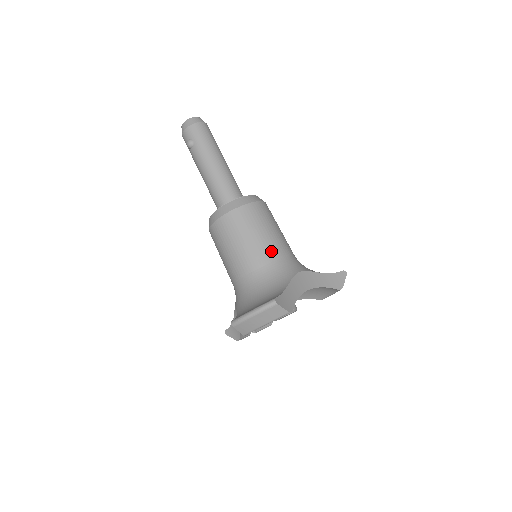
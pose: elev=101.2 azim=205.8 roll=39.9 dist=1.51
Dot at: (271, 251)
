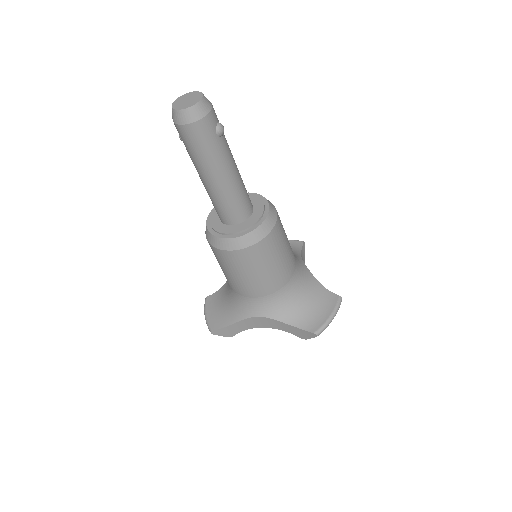
Dot at: (239, 289)
